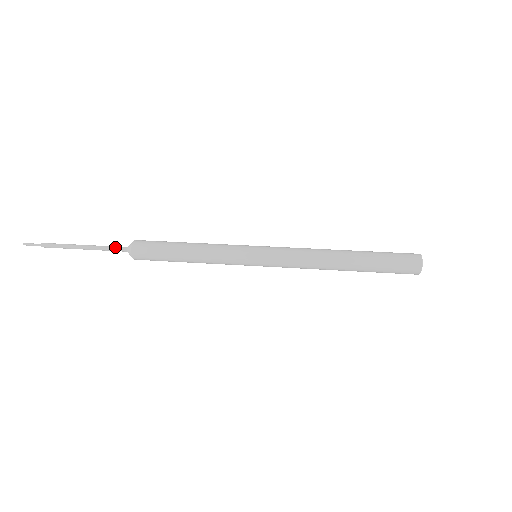
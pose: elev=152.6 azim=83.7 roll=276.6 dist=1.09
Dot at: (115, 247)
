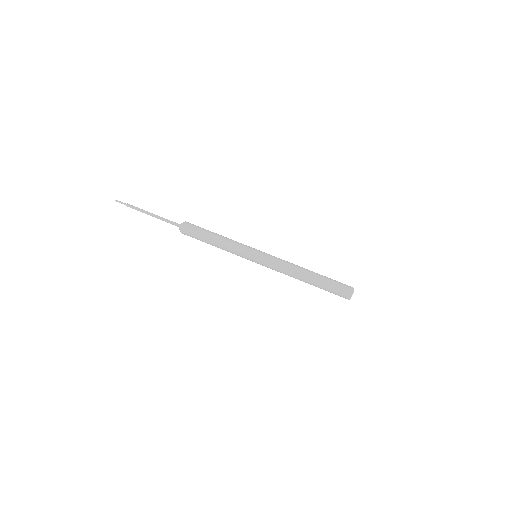
Dot at: (171, 223)
